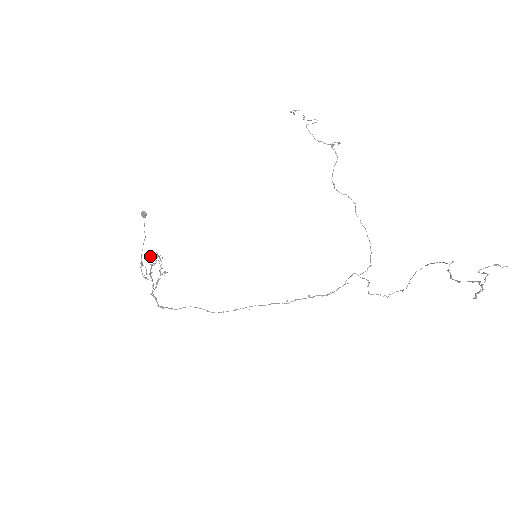
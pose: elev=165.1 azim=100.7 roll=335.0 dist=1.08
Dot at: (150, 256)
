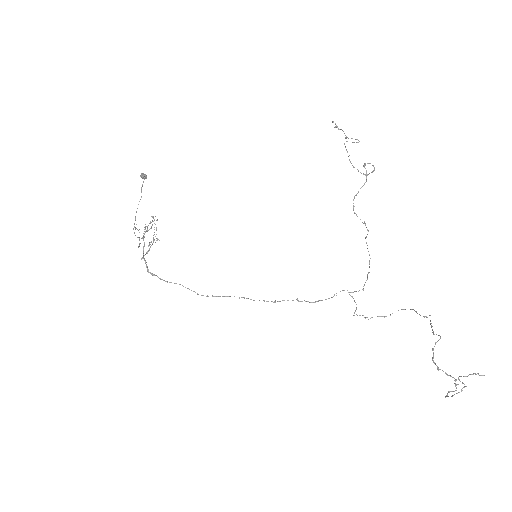
Dot at: occluded
